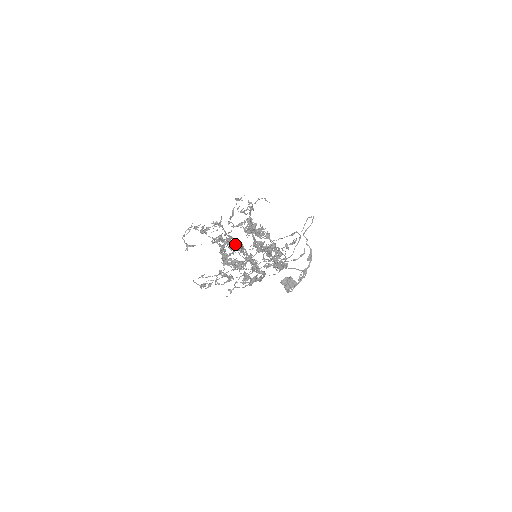
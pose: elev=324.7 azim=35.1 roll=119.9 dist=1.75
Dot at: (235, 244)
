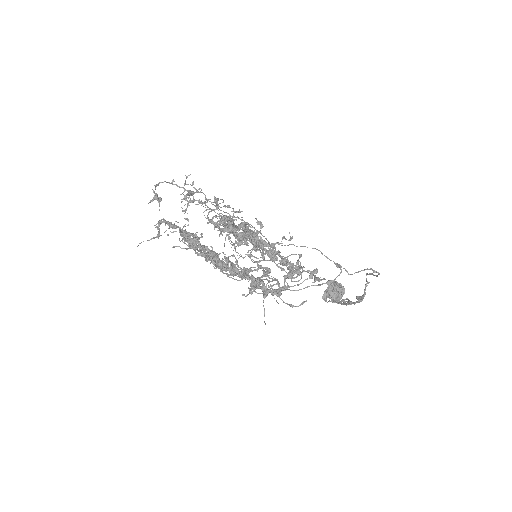
Dot at: occluded
